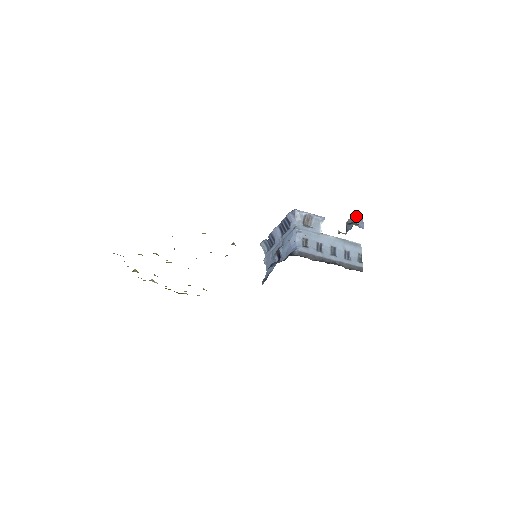
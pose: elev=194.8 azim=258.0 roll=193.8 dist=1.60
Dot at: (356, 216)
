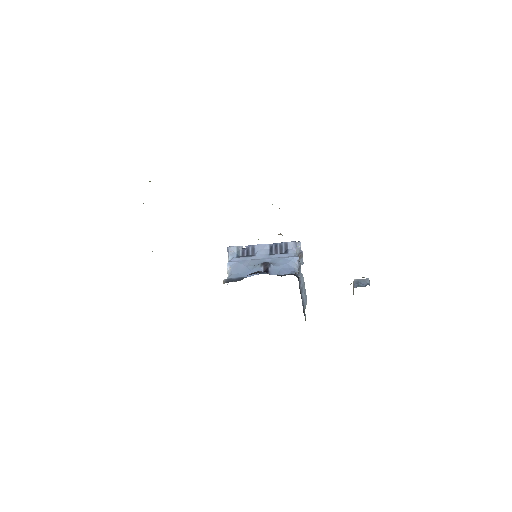
Dot at: (369, 280)
